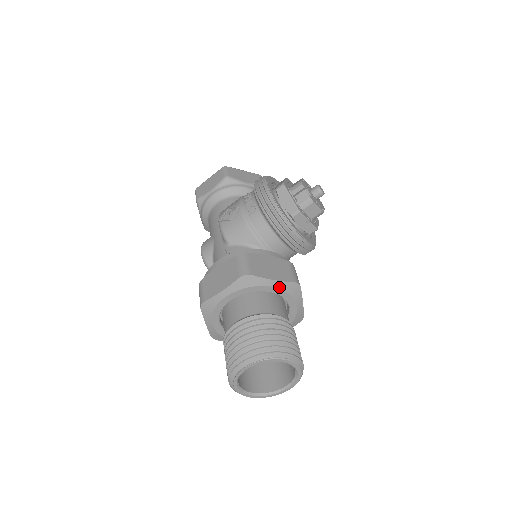
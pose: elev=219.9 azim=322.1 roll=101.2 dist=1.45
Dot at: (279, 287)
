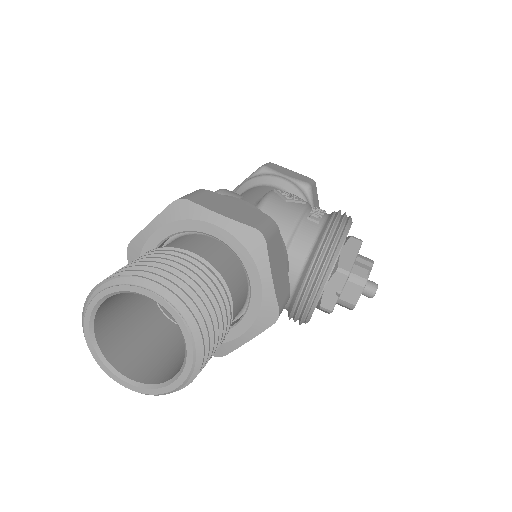
Dot at: (264, 292)
